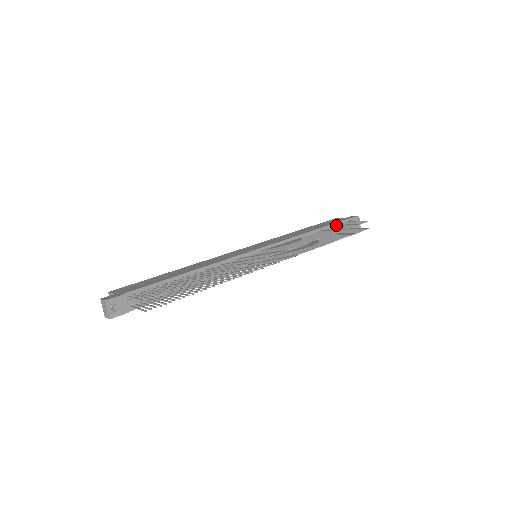
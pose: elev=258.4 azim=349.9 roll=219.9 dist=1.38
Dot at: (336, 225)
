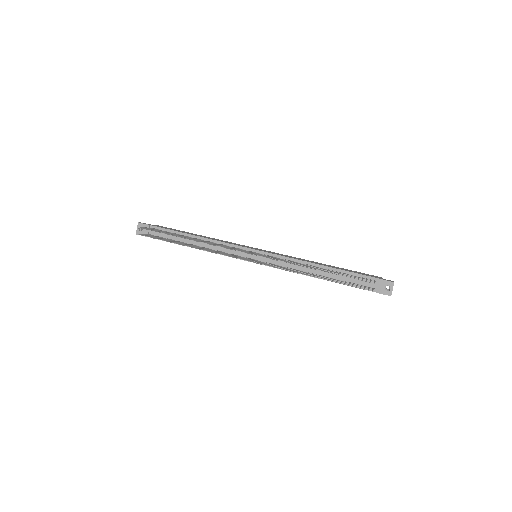
Dot at: (356, 275)
